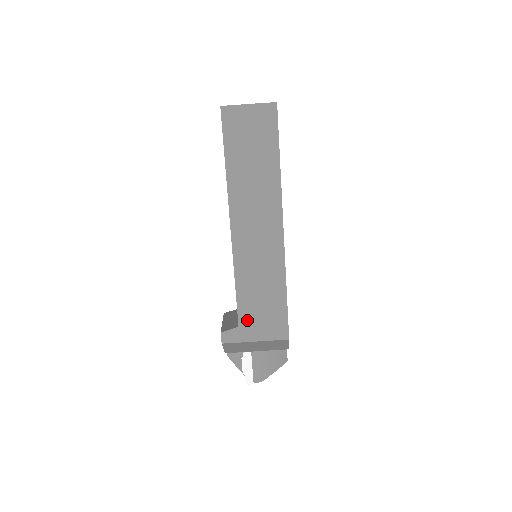
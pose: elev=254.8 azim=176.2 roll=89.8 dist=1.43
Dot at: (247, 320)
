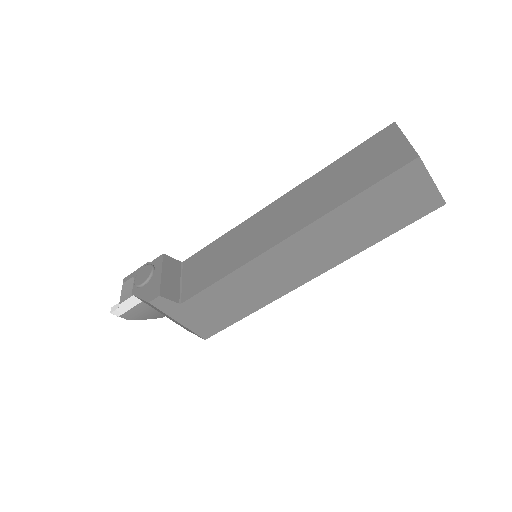
Dot at: (194, 306)
